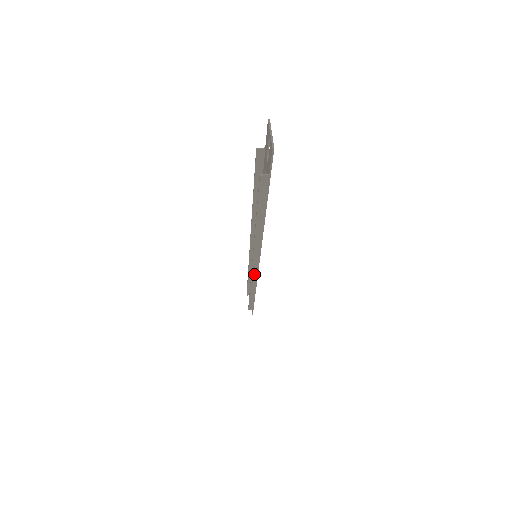
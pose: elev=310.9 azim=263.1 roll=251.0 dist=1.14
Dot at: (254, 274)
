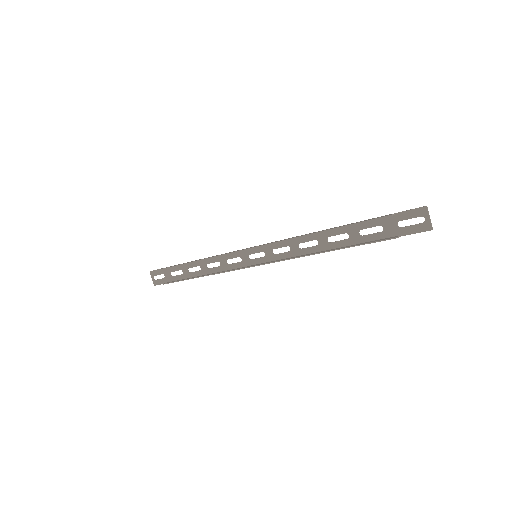
Dot at: (241, 268)
